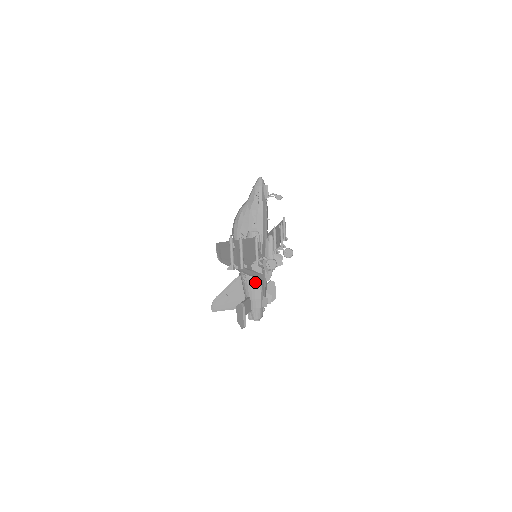
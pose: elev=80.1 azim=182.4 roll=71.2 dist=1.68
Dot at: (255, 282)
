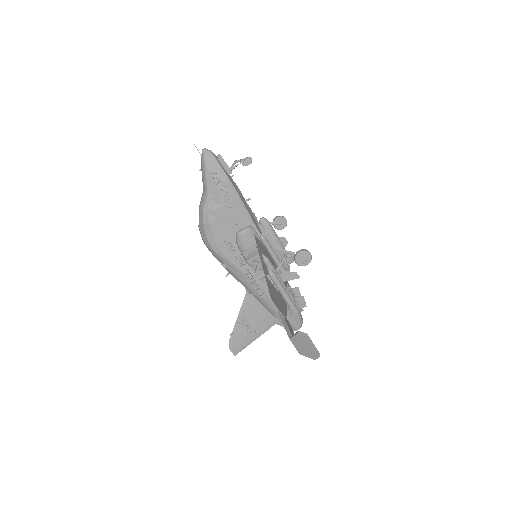
Dot at: occluded
